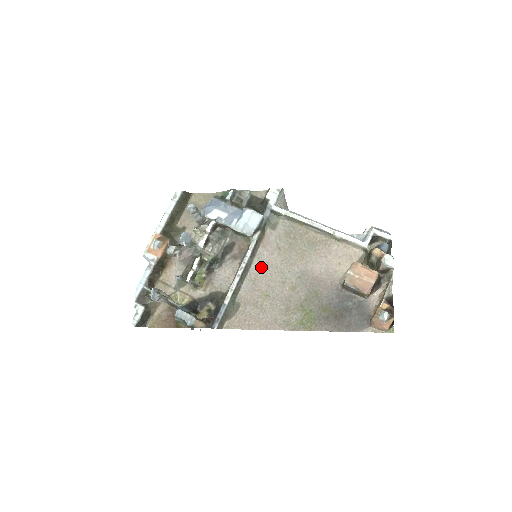
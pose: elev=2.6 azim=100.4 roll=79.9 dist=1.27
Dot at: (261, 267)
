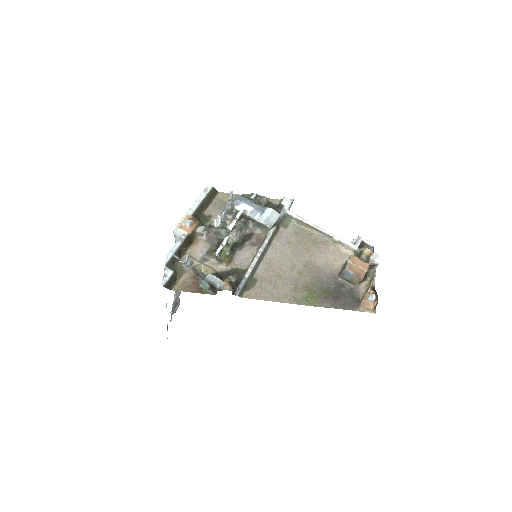
Dot at: (275, 254)
